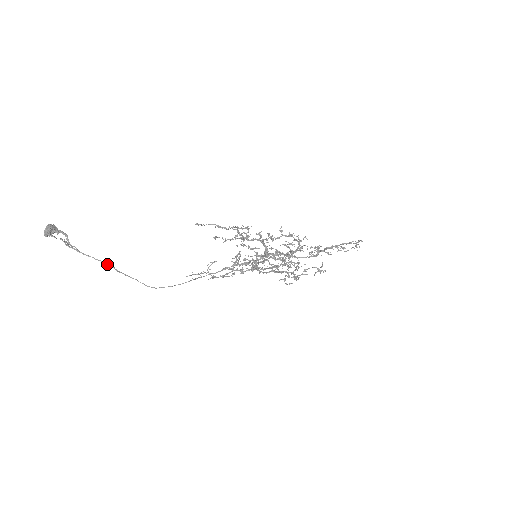
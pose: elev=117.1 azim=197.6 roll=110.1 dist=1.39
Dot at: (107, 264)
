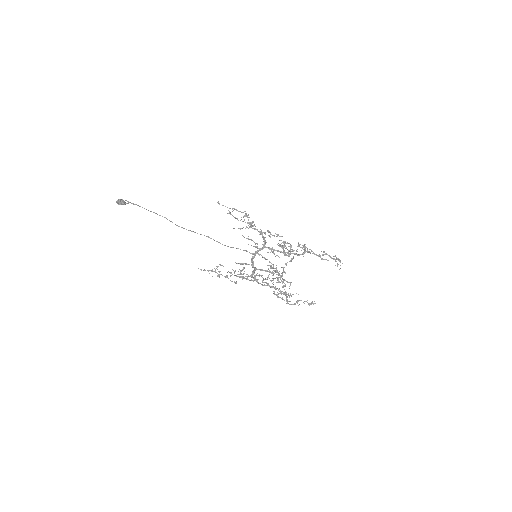
Dot at: (150, 211)
